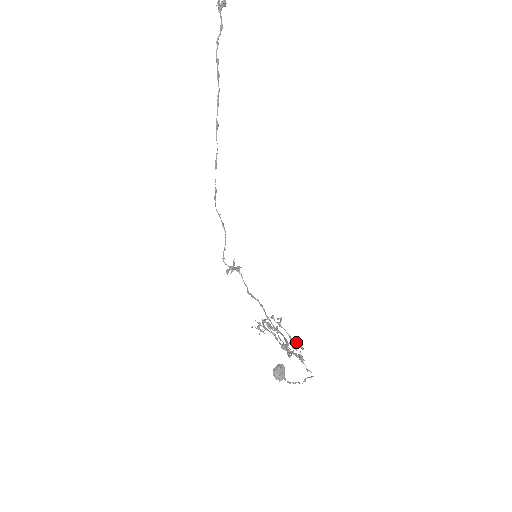
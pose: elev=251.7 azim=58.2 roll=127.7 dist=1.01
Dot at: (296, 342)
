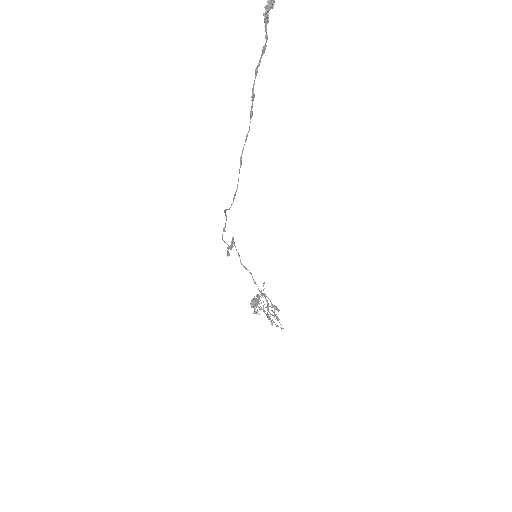
Dot at: occluded
